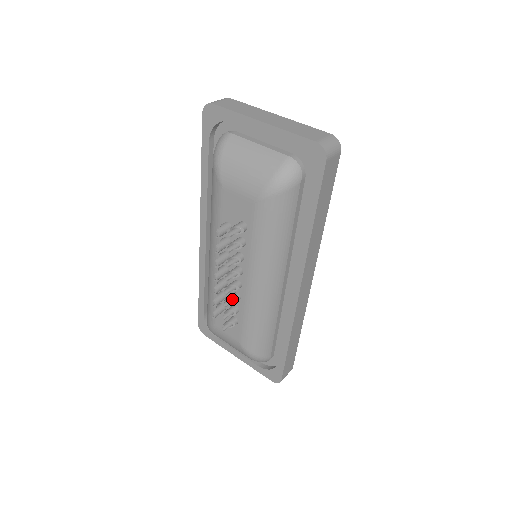
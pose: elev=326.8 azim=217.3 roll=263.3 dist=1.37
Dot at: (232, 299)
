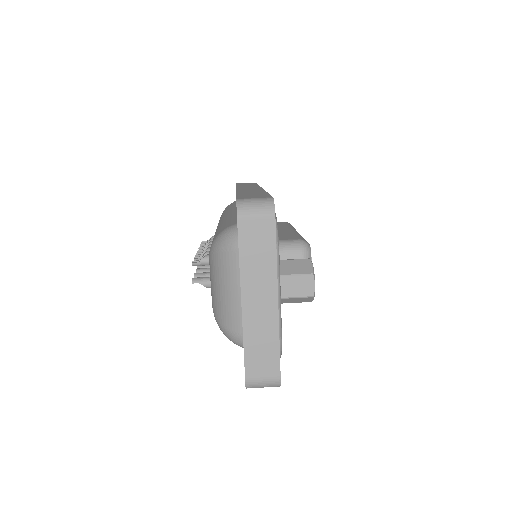
Dot at: occluded
